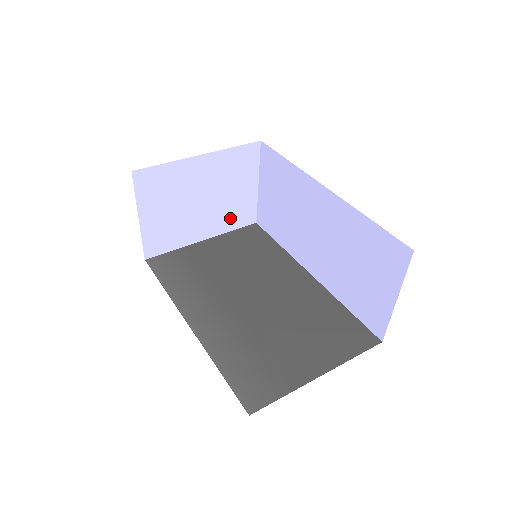
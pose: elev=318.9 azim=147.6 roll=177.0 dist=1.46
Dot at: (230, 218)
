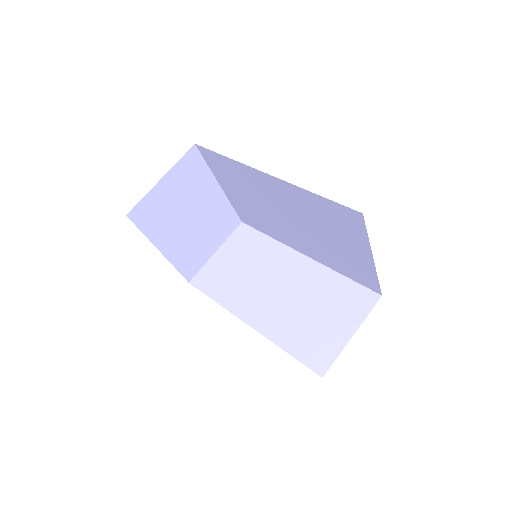
Dot at: (185, 256)
